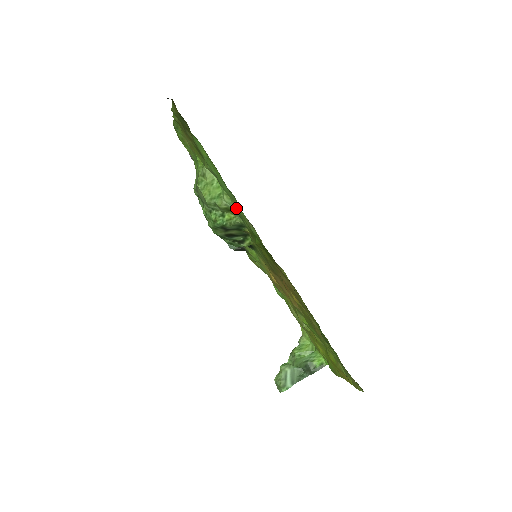
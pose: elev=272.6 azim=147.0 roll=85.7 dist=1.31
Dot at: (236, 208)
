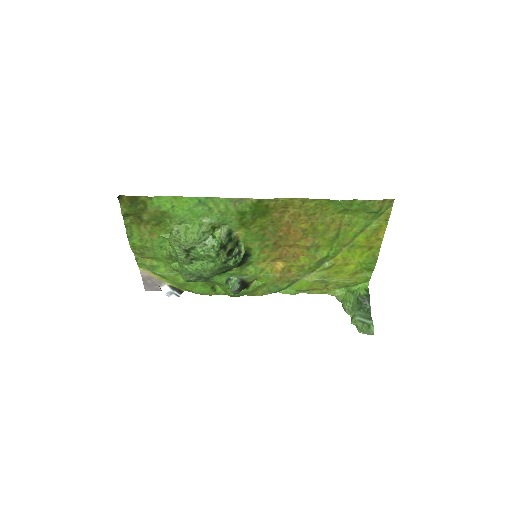
Dot at: (217, 217)
